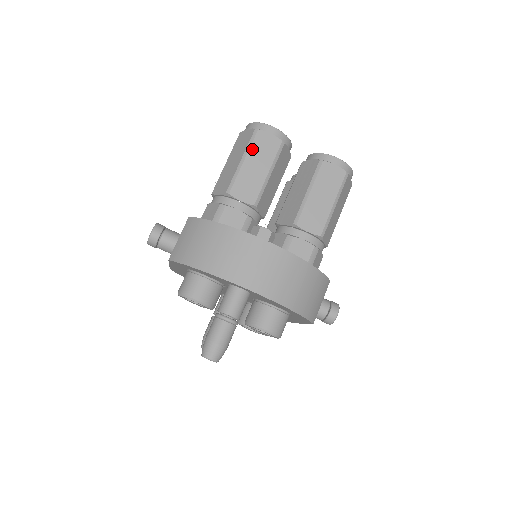
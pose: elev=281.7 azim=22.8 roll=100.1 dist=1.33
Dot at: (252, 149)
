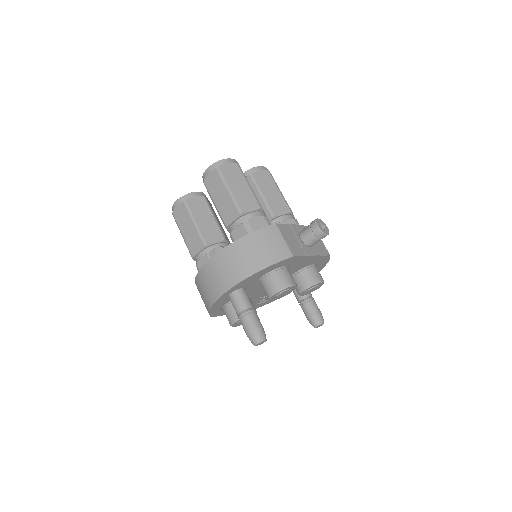
Dot at: (179, 224)
